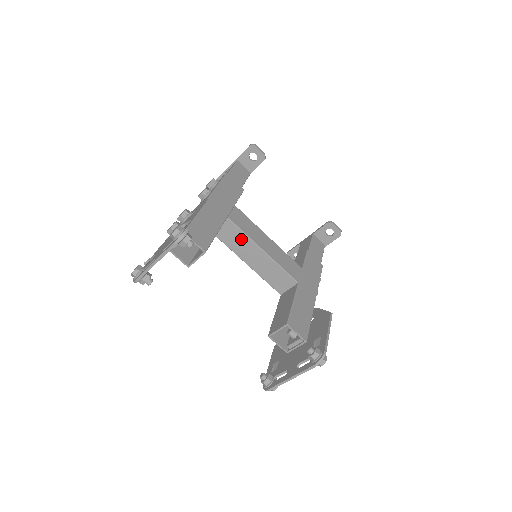
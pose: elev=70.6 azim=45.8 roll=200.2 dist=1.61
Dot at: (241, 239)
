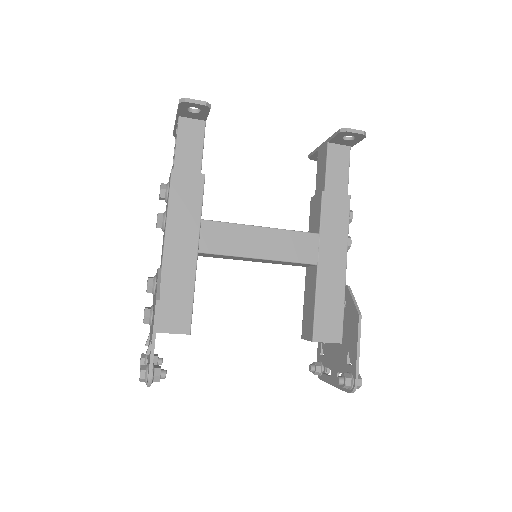
Dot at: (228, 257)
